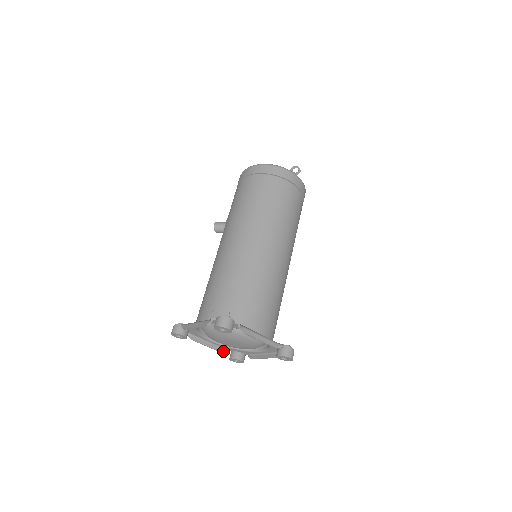
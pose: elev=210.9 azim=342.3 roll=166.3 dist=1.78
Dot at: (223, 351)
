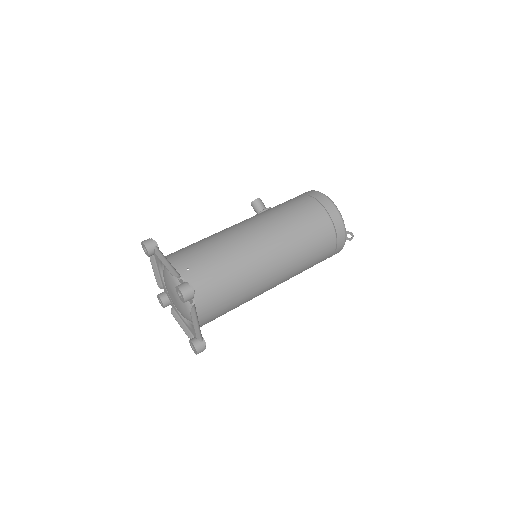
Dot at: (160, 286)
